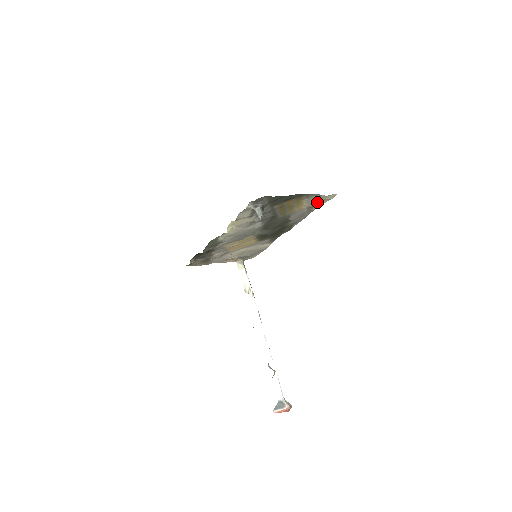
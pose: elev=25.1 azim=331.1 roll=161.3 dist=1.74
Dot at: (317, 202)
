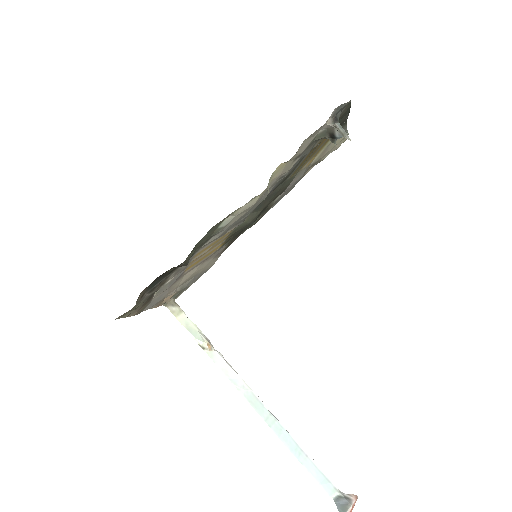
Dot at: (326, 152)
